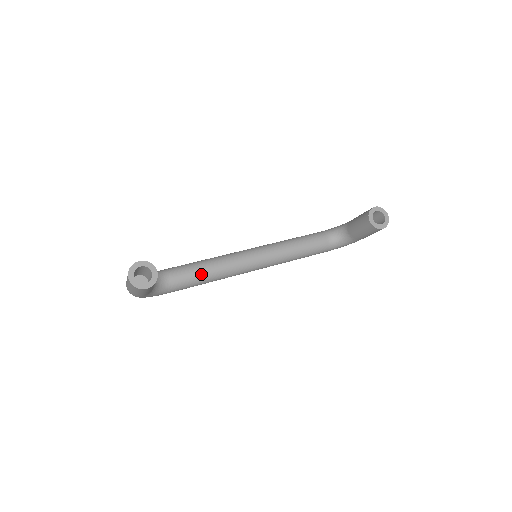
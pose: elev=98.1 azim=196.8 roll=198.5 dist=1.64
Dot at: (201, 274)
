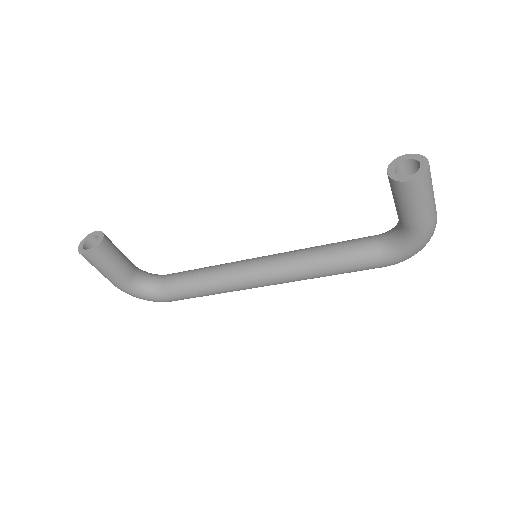
Dot at: (195, 277)
